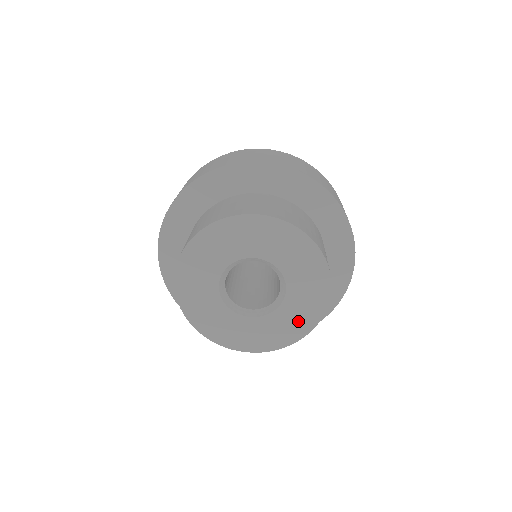
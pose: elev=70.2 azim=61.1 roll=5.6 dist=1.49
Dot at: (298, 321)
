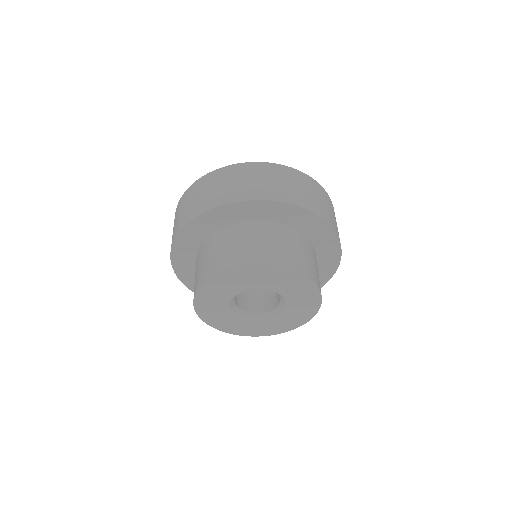
Dot at: (305, 308)
